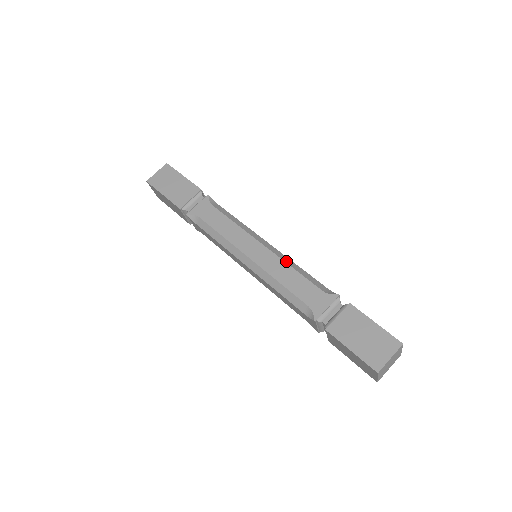
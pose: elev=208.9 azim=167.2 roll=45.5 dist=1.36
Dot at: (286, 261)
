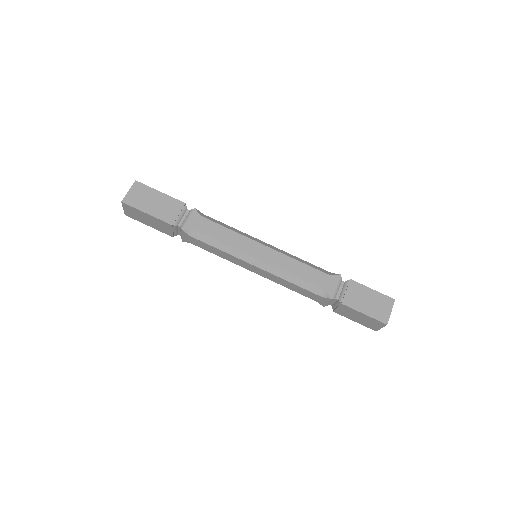
Dot at: (290, 256)
